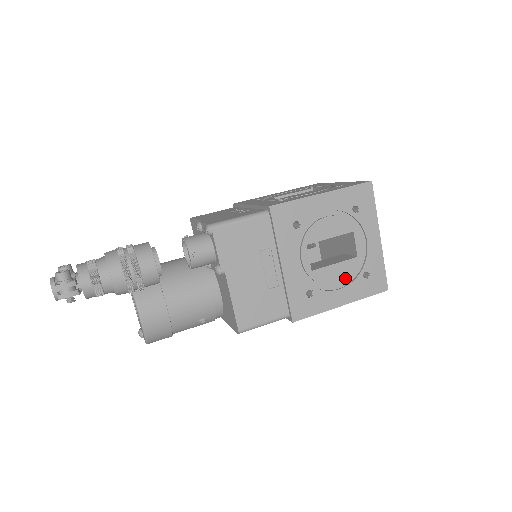
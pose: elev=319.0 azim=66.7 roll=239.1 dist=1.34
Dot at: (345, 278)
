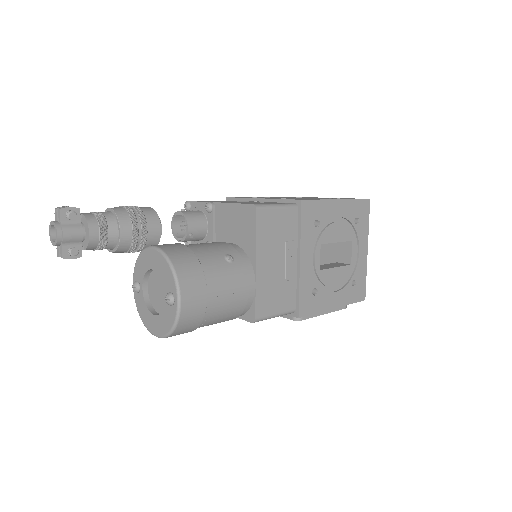
Dot at: occluded
